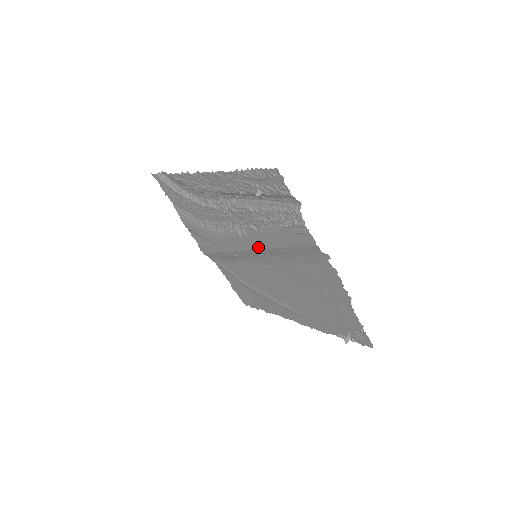
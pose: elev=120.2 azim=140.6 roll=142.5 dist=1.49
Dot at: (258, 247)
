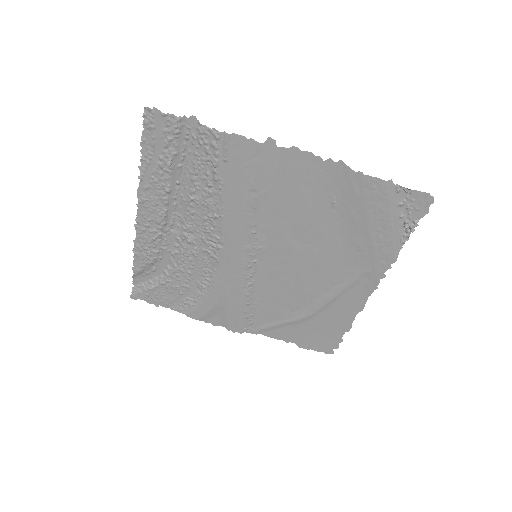
Dot at: (240, 235)
